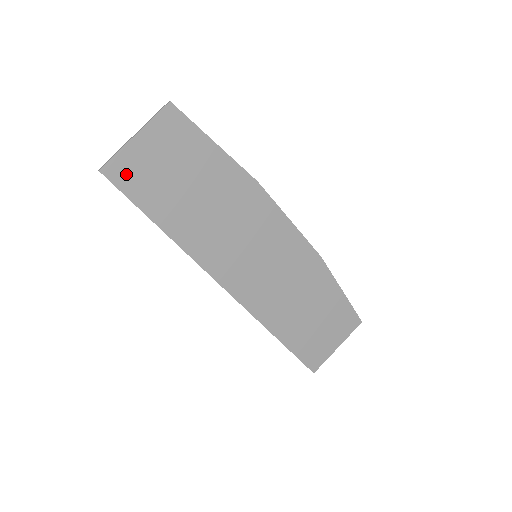
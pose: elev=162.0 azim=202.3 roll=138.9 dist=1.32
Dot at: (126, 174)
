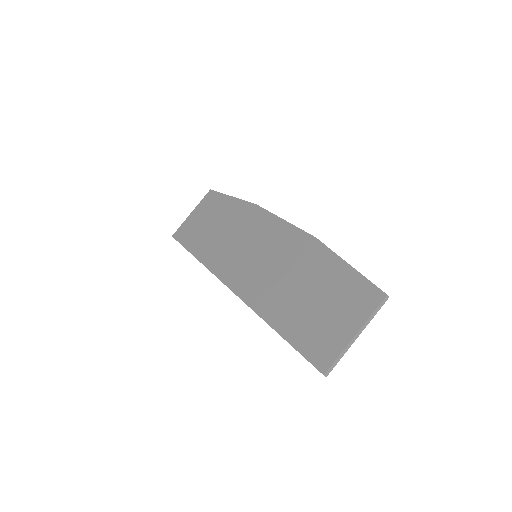
Dot at: (183, 233)
